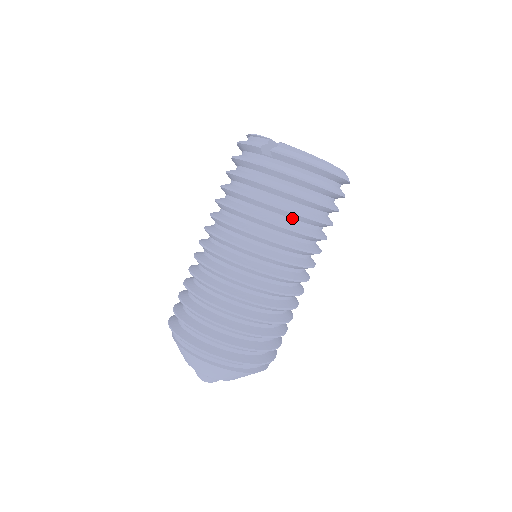
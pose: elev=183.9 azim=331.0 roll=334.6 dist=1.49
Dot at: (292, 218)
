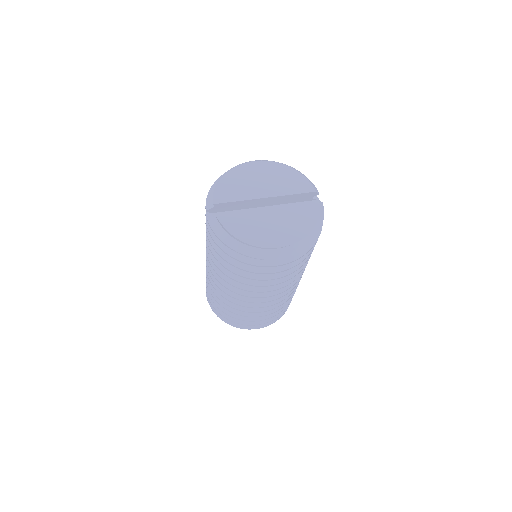
Dot at: occluded
